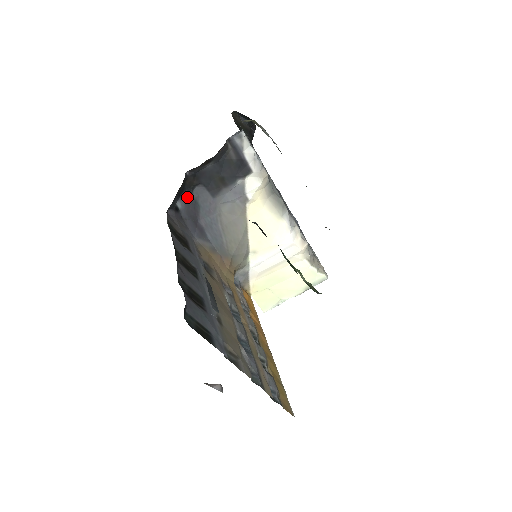
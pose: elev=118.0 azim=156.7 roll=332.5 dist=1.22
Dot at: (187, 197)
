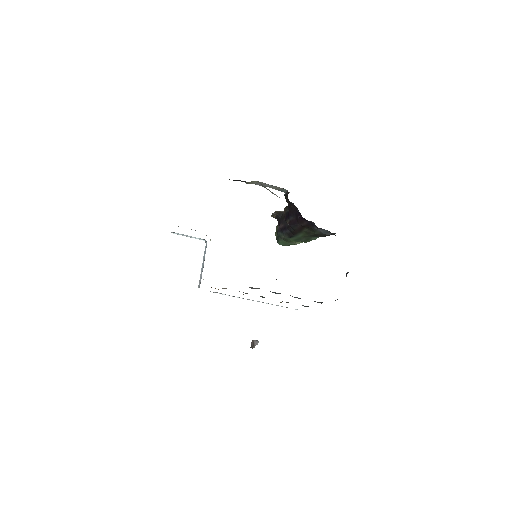
Dot at: occluded
